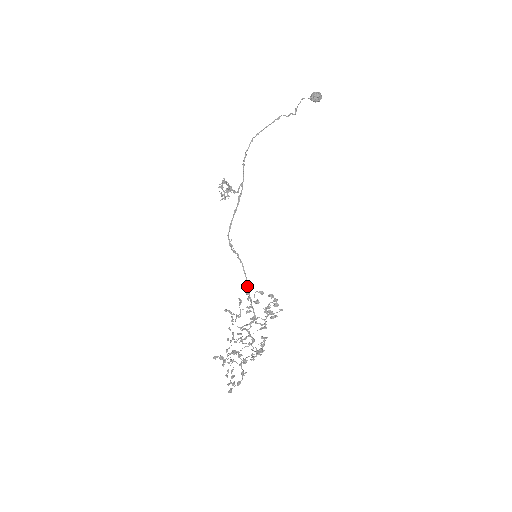
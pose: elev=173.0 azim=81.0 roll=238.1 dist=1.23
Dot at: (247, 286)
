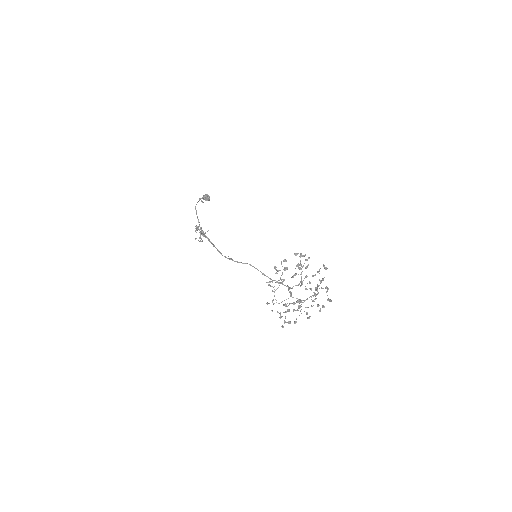
Dot at: (265, 275)
